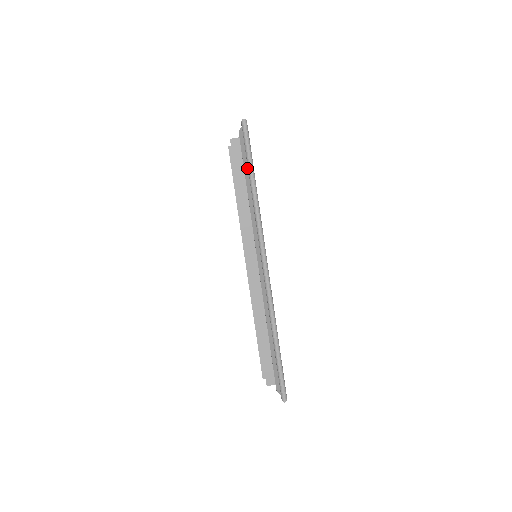
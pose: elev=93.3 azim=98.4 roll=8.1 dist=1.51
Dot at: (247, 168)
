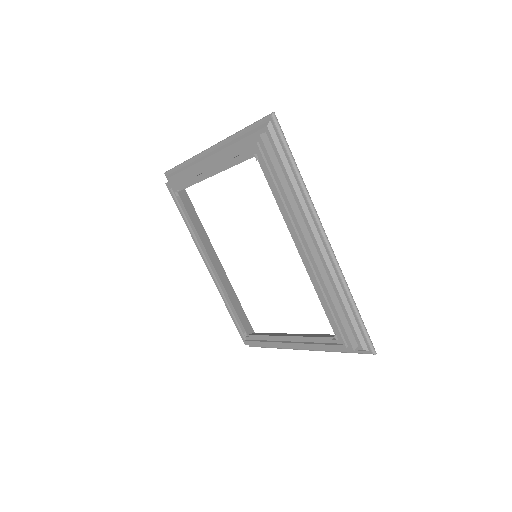
Dot at: (286, 158)
